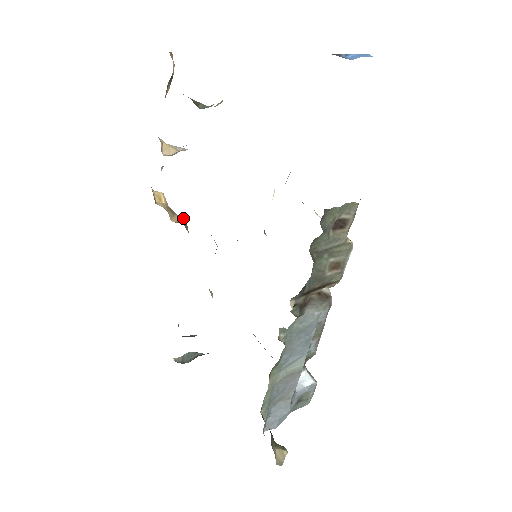
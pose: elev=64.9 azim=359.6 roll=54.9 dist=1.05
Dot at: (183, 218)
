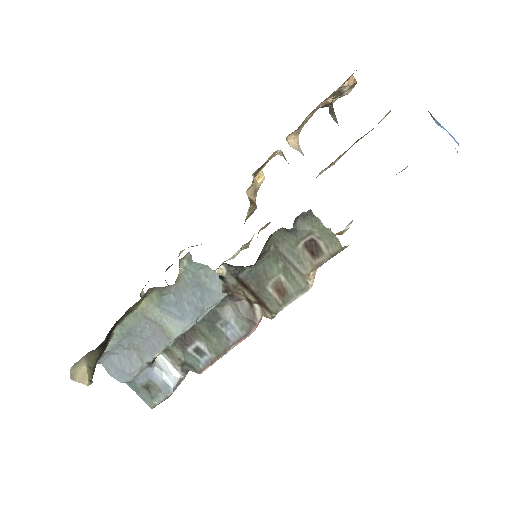
Dot at: occluded
